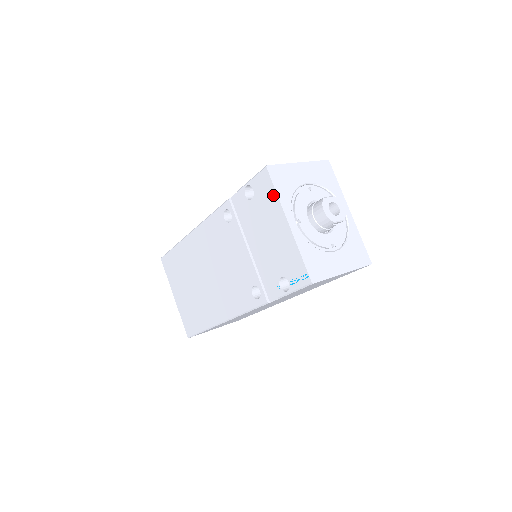
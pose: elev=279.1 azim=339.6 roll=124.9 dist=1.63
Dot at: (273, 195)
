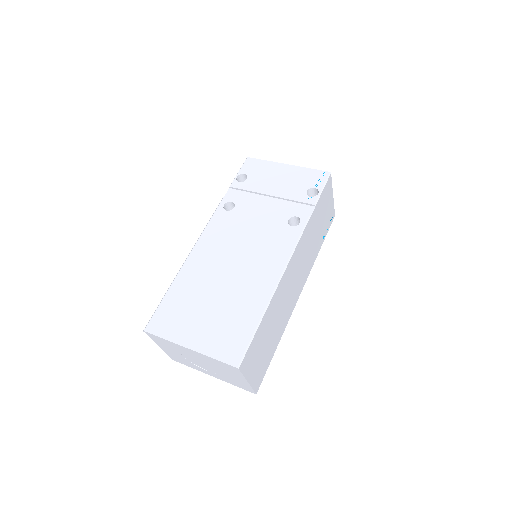
Dot at: (264, 163)
